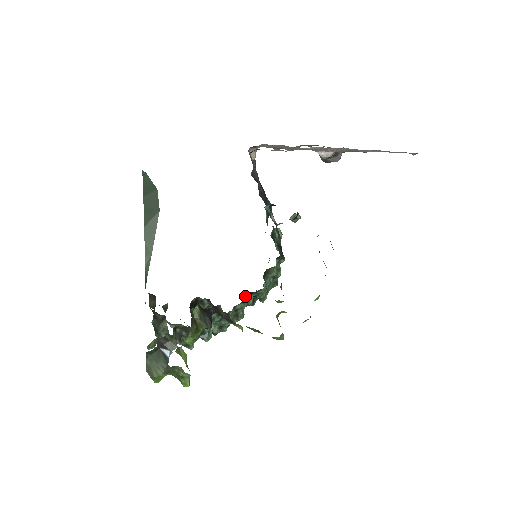
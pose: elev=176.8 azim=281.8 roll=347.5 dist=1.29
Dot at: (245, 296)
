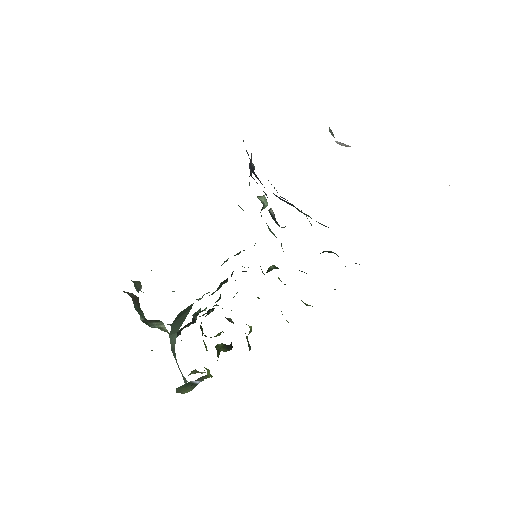
Dot at: occluded
